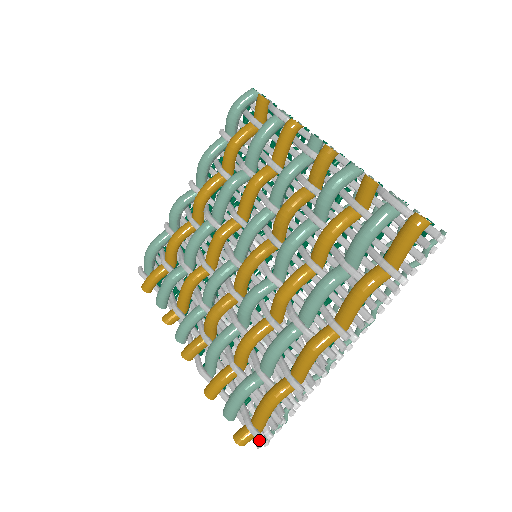
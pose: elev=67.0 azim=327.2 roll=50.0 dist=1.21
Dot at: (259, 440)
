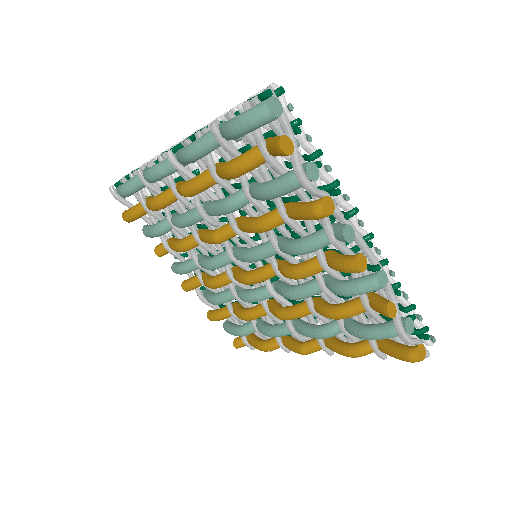
Dot at: occluded
